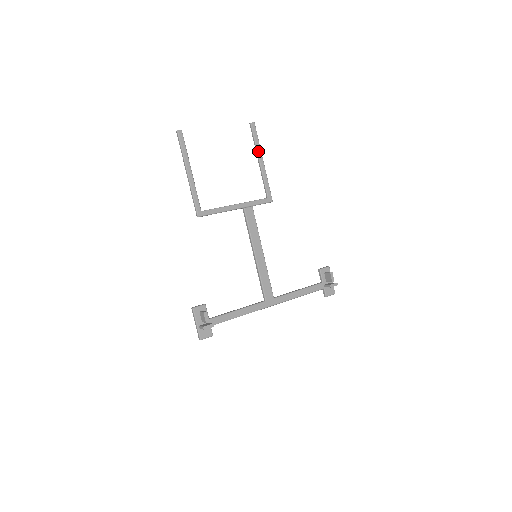
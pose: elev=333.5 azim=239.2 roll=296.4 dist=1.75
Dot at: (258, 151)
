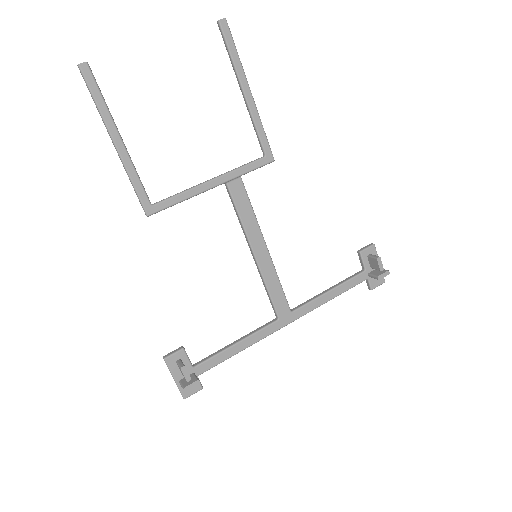
Dot at: (239, 74)
